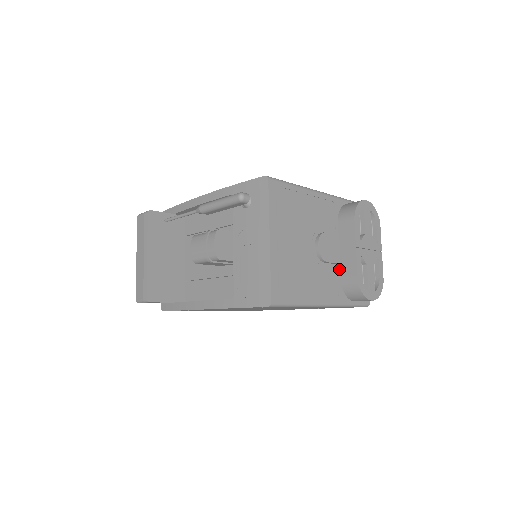
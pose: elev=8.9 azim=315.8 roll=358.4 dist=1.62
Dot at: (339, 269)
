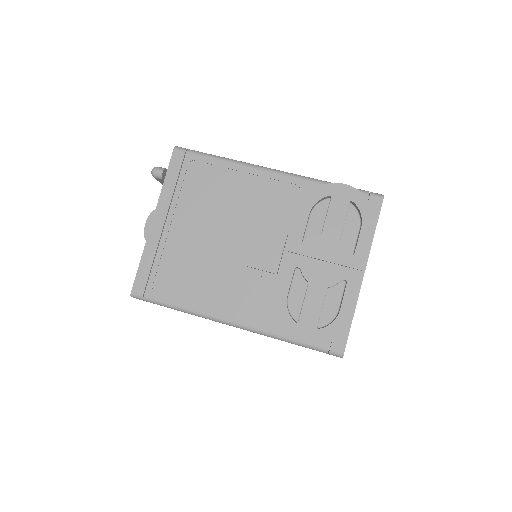
Dot at: occluded
